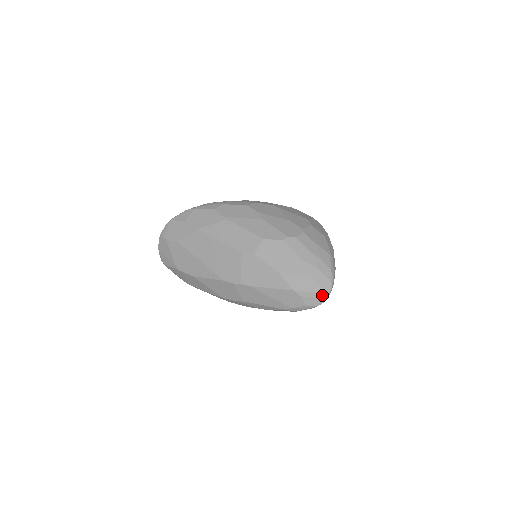
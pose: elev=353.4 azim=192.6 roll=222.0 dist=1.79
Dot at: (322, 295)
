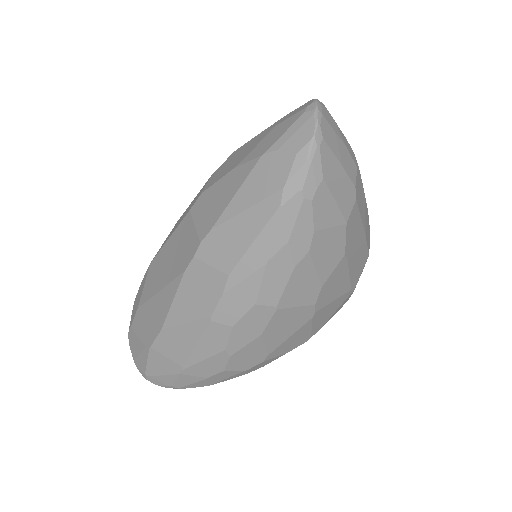
Dot at: (306, 115)
